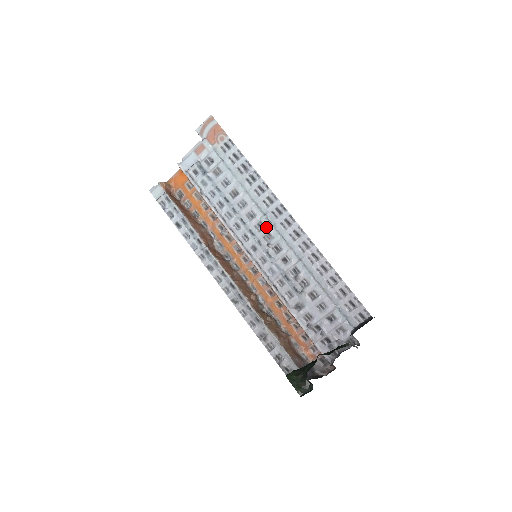
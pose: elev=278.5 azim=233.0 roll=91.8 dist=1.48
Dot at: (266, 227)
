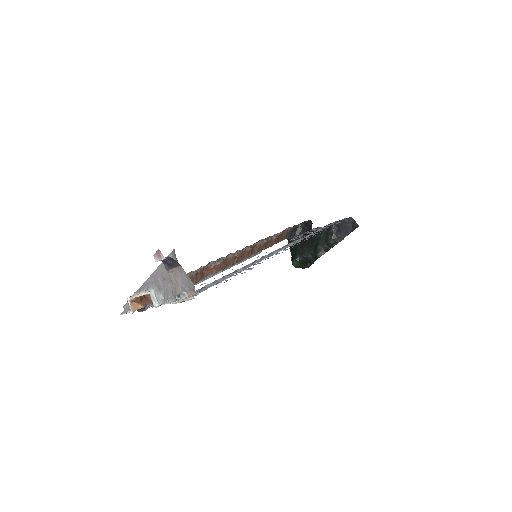
Dot at: occluded
